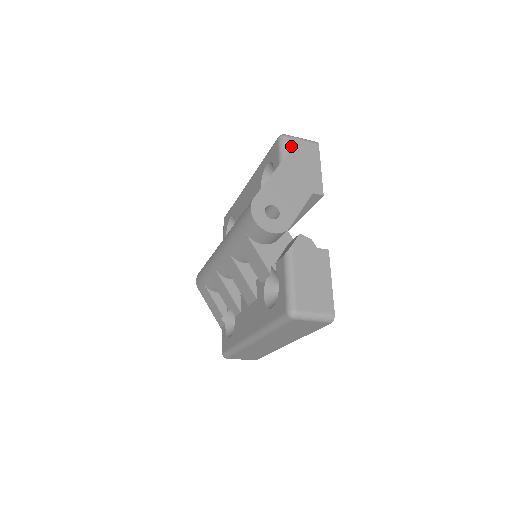
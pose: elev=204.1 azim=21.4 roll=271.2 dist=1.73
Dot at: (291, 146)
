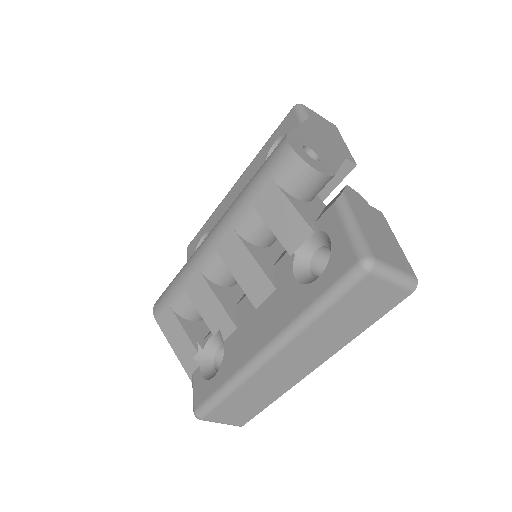
Dot at: (311, 114)
